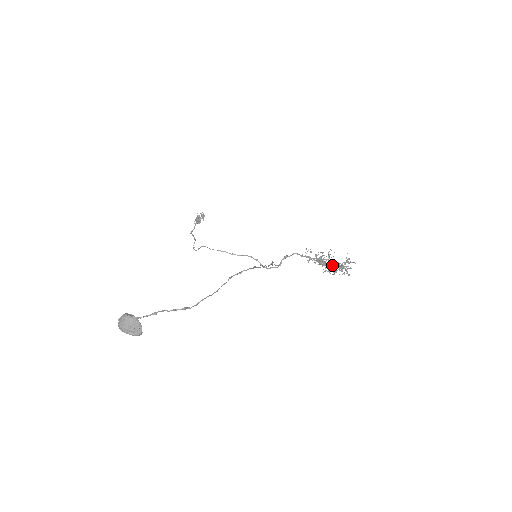
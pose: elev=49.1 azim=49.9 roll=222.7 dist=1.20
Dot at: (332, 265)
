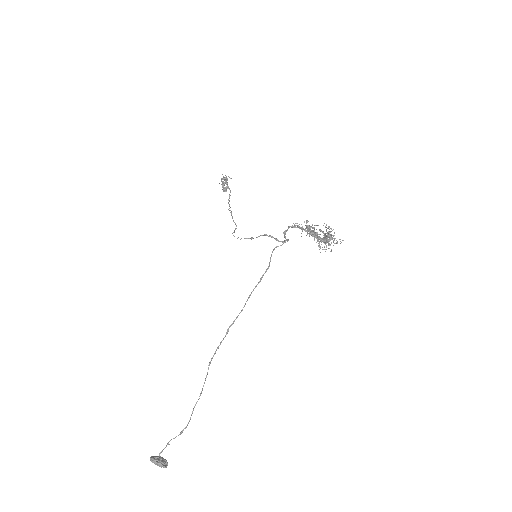
Dot at: (319, 239)
